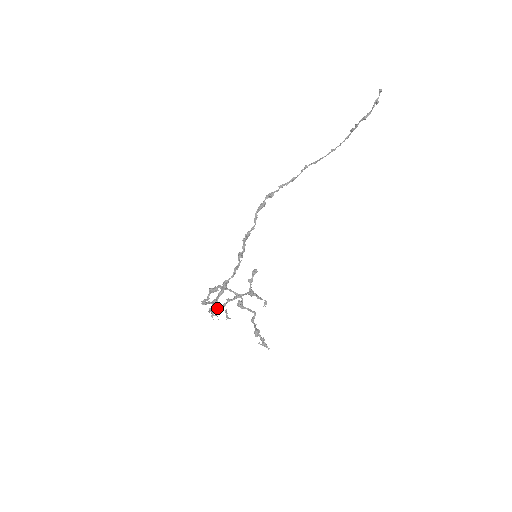
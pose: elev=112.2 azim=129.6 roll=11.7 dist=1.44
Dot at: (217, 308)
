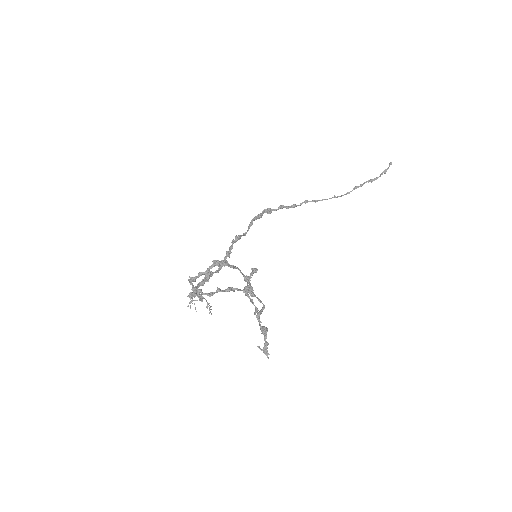
Dot at: (199, 296)
